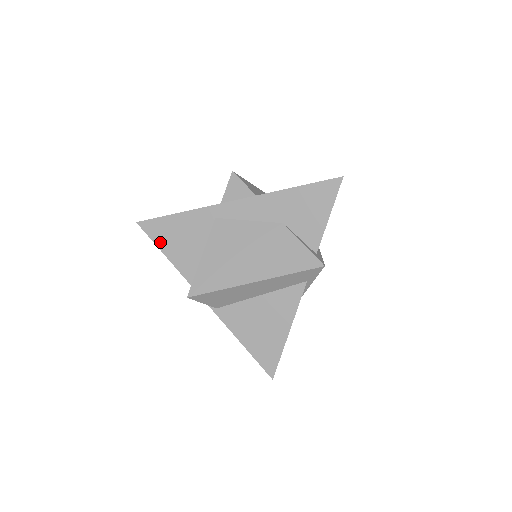
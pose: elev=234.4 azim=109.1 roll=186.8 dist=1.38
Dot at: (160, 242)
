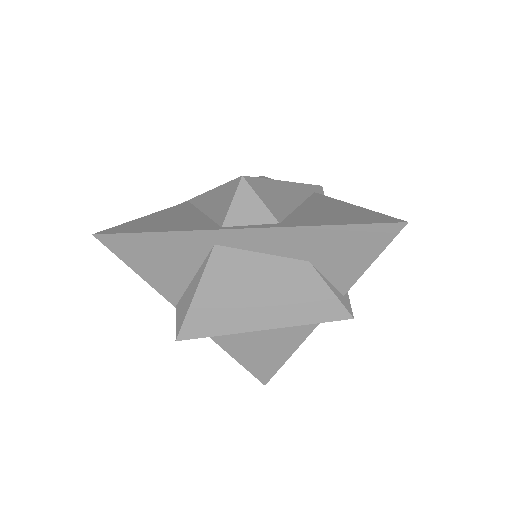
Dot at: (131, 261)
